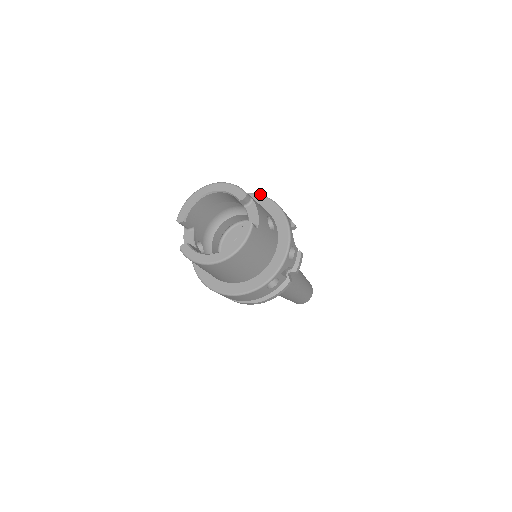
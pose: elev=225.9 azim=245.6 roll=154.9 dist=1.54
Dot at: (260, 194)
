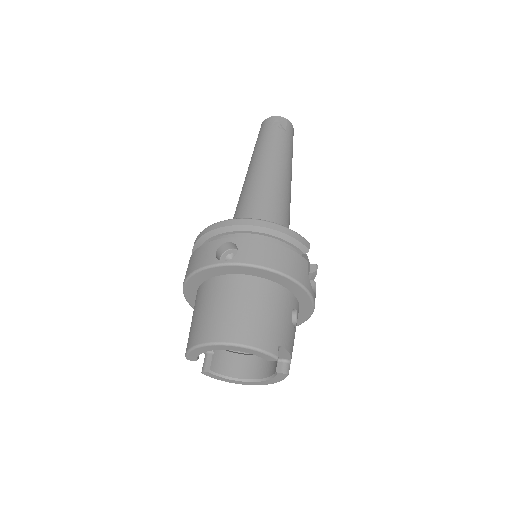
Dot at: (270, 270)
